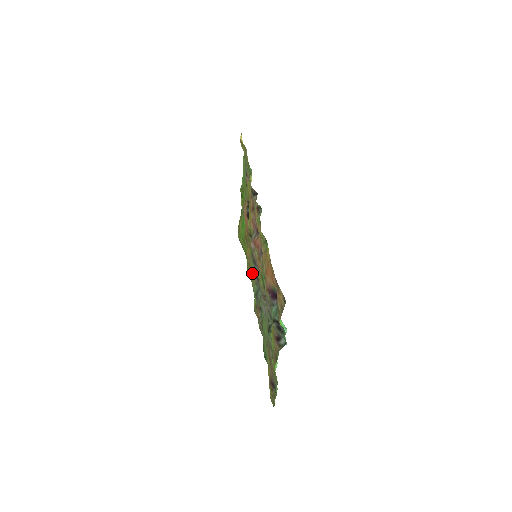
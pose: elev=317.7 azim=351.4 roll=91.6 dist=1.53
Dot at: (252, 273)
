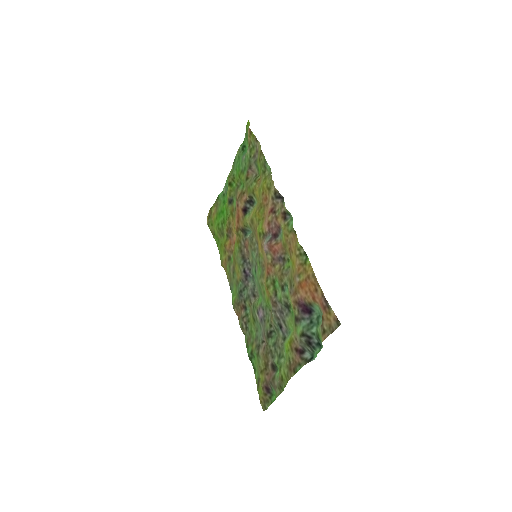
Dot at: (235, 268)
